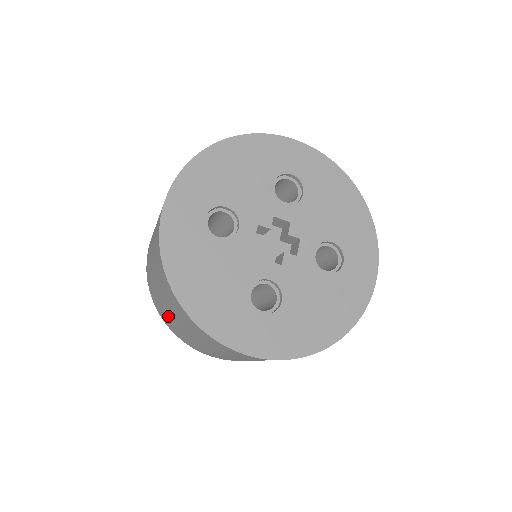
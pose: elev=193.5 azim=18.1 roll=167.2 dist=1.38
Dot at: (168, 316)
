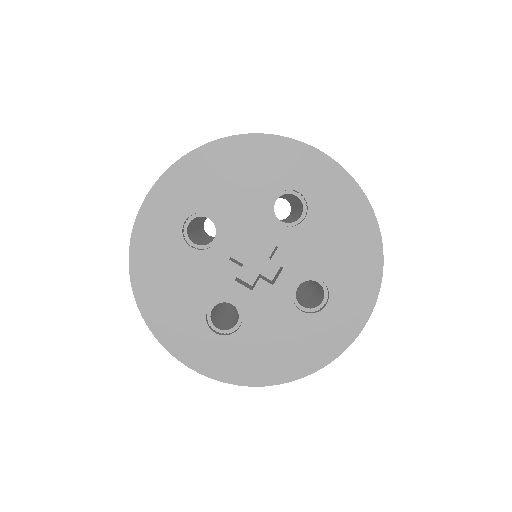
Dot at: occluded
